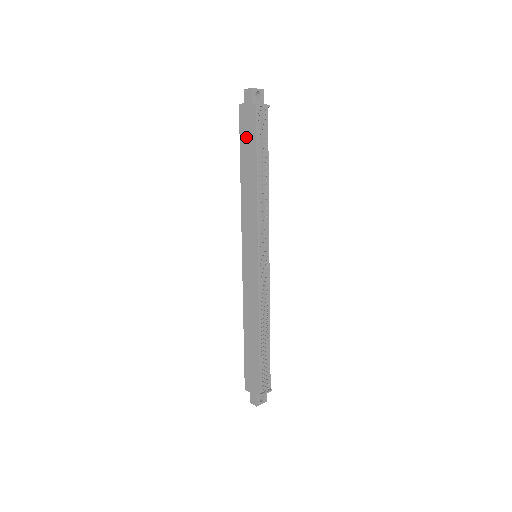
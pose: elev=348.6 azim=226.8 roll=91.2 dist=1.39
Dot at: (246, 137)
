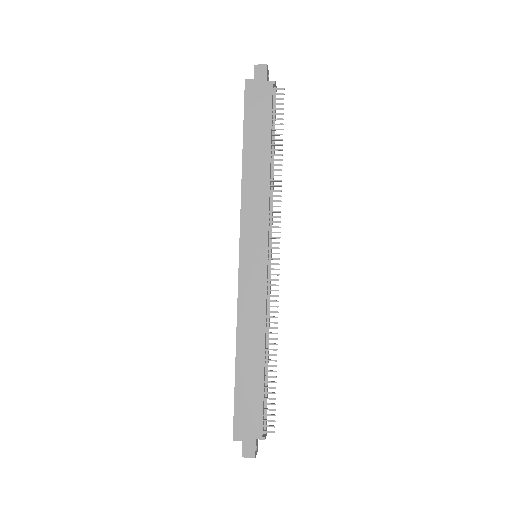
Dot at: (255, 115)
